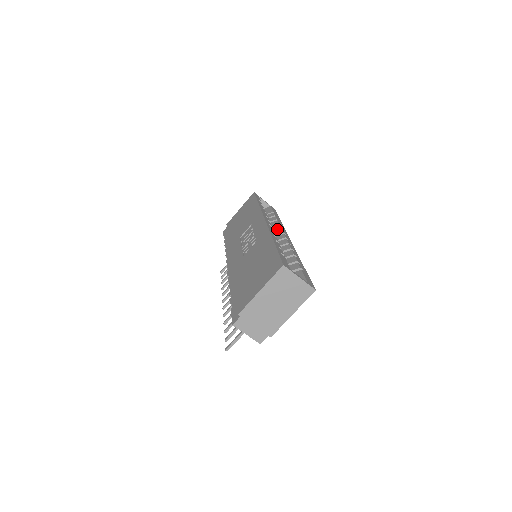
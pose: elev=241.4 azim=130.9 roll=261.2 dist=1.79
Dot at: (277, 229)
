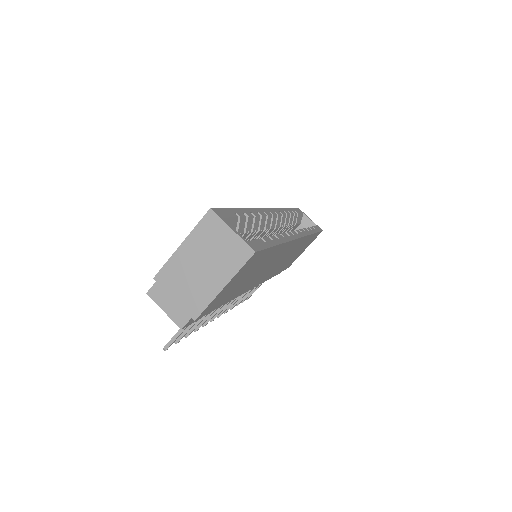
Dot at: occluded
